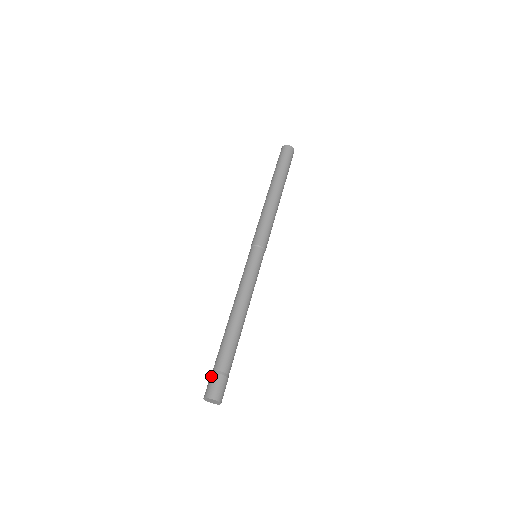
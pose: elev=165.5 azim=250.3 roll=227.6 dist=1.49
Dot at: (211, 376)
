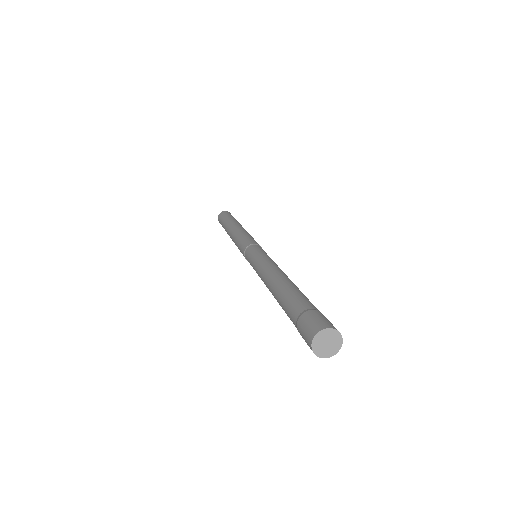
Dot at: (304, 315)
